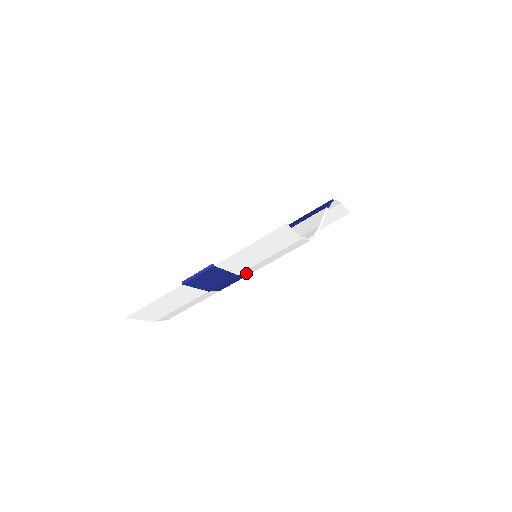
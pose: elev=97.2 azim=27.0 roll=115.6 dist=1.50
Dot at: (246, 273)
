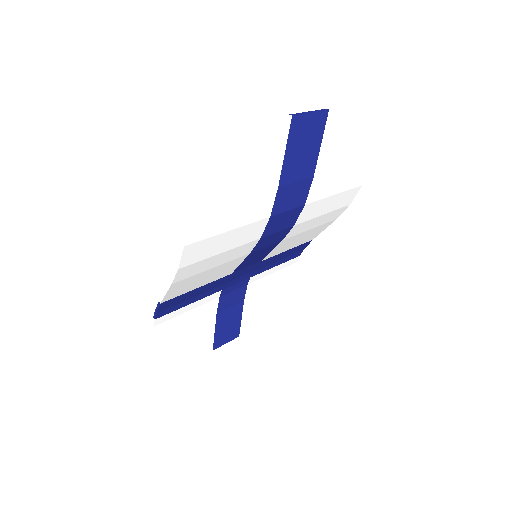
Dot at: (312, 191)
